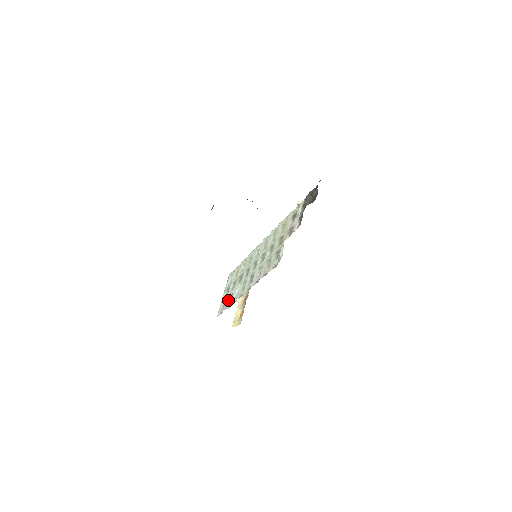
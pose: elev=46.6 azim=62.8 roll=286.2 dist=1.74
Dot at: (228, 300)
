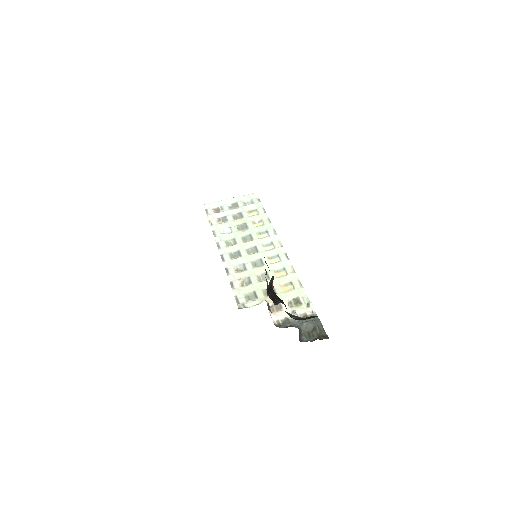
Dot at: (220, 217)
